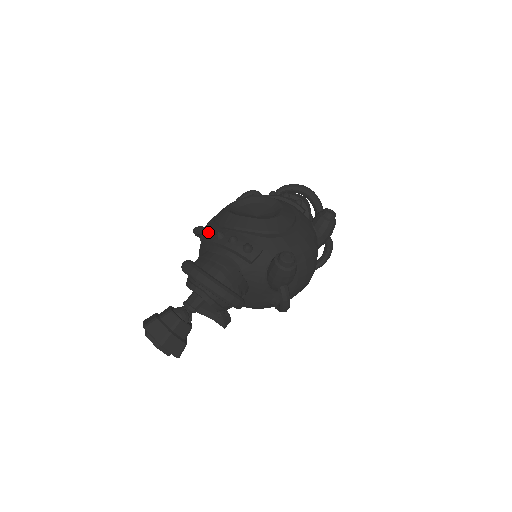
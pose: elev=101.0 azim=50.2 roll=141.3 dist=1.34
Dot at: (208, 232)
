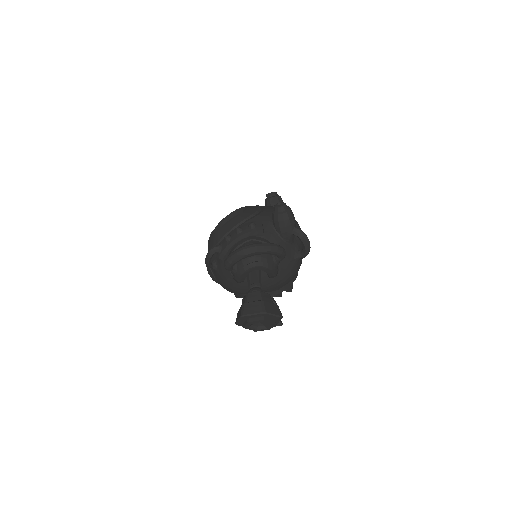
Dot at: (218, 247)
